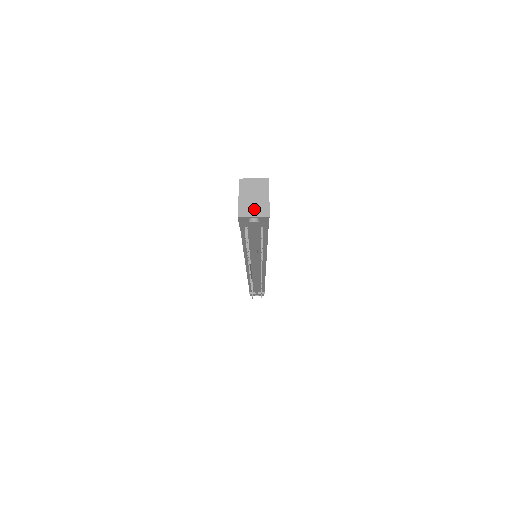
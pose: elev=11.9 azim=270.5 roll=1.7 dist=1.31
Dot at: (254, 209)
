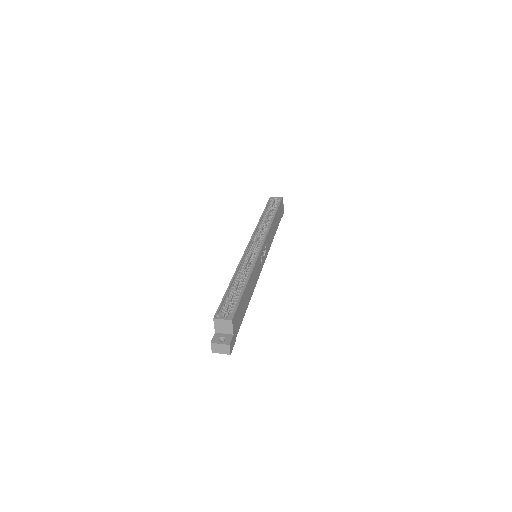
Dot at: (221, 350)
